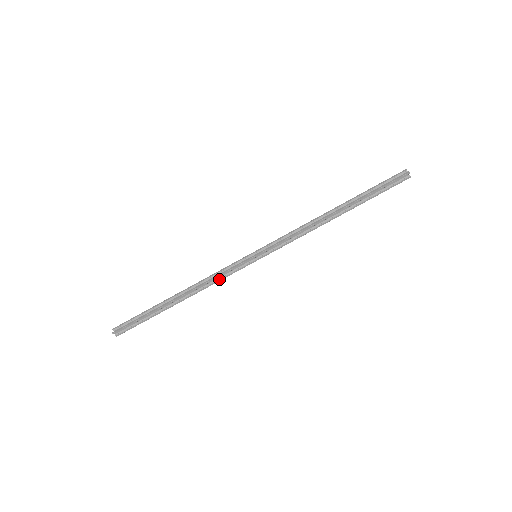
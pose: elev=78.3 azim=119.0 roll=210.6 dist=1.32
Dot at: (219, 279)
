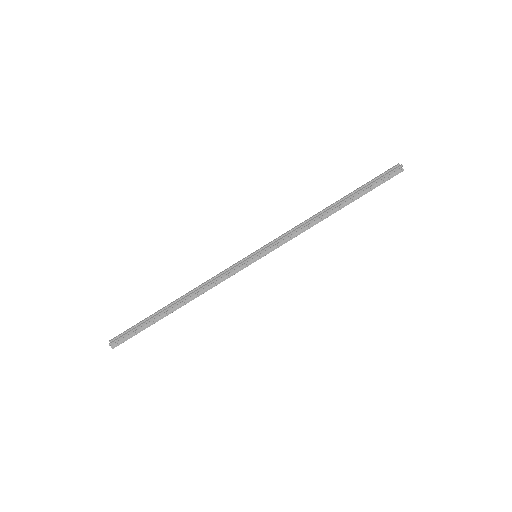
Dot at: (219, 281)
